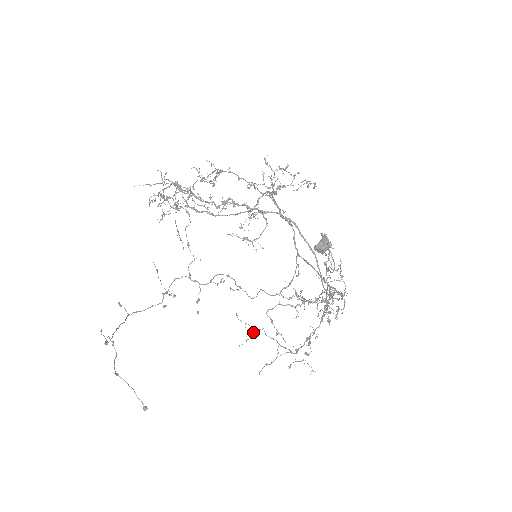
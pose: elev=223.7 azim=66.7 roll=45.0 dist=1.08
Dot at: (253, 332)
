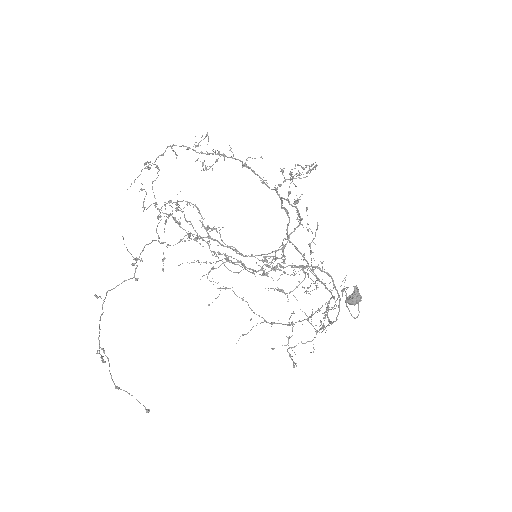
Dot at: occluded
